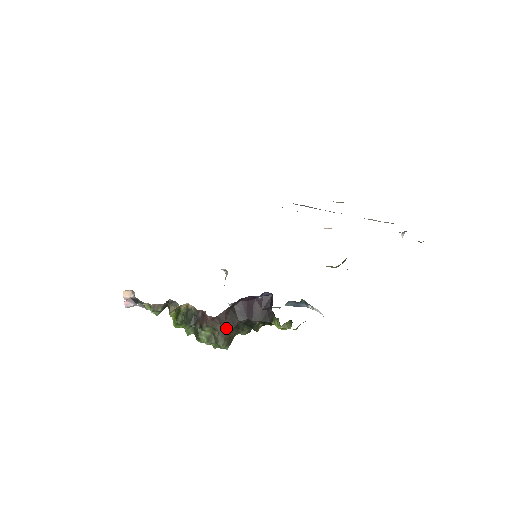
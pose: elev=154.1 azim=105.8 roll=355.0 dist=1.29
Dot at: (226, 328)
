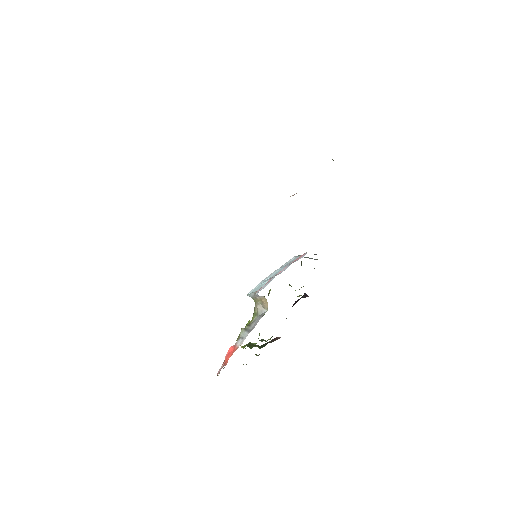
Dot at: occluded
